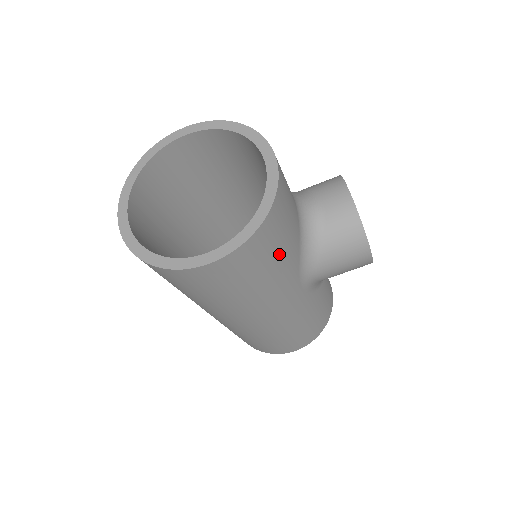
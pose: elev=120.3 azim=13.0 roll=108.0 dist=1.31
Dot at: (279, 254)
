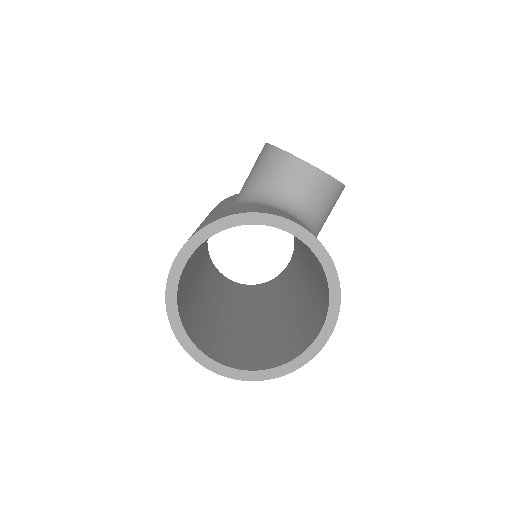
Dot at: occluded
